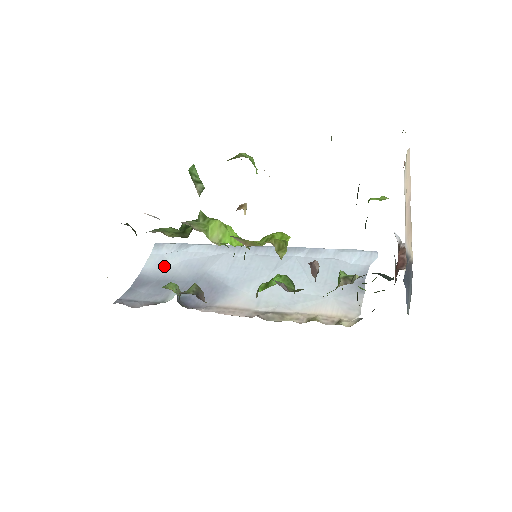
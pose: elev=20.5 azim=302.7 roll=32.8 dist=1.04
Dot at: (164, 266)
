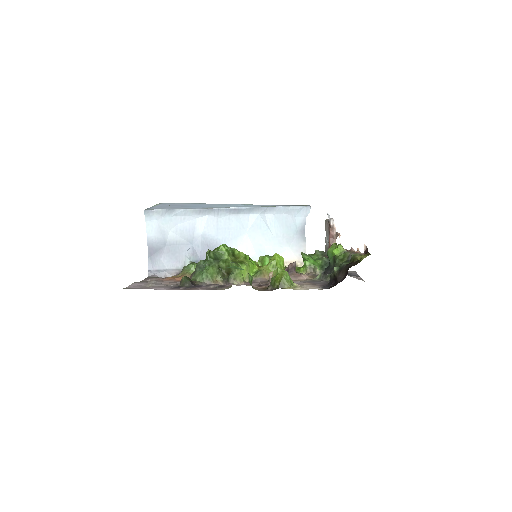
Dot at: (164, 232)
